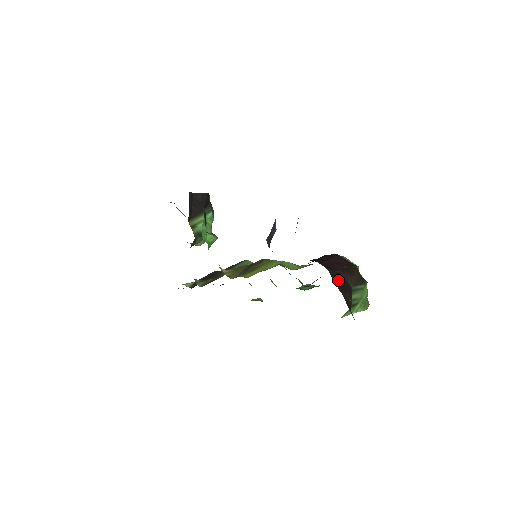
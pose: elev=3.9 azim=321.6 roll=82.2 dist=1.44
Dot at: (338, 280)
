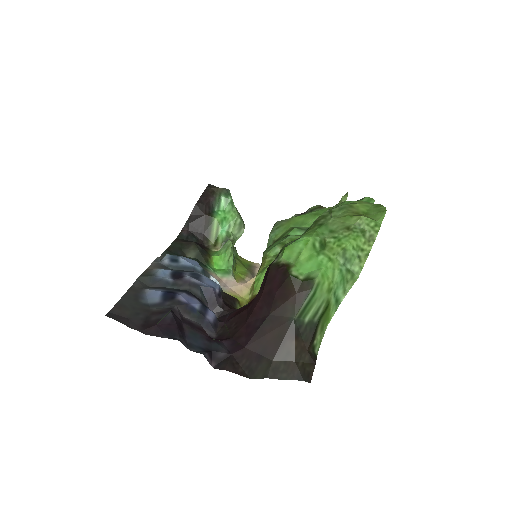
Dot at: (265, 342)
